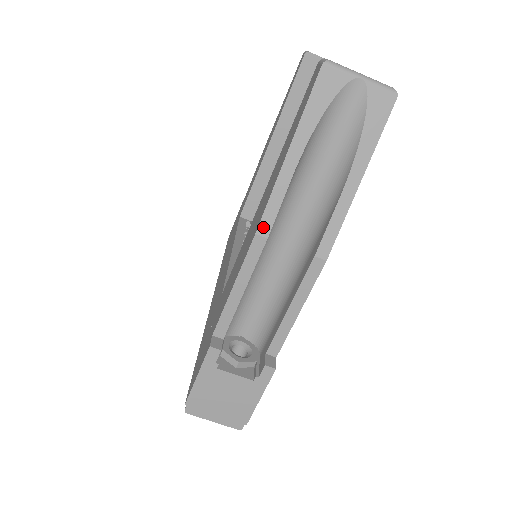
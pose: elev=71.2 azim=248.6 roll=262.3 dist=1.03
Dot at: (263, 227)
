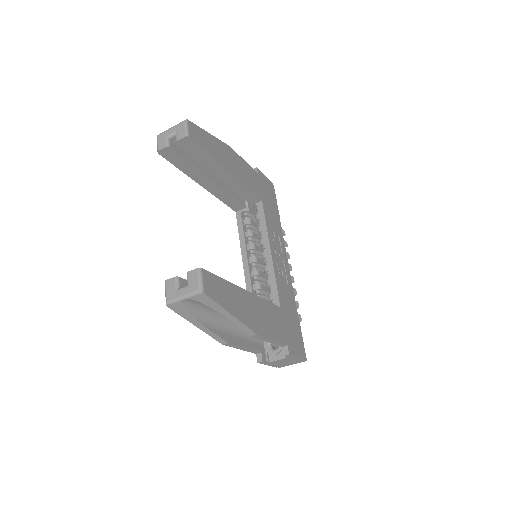
Dot at: (222, 342)
